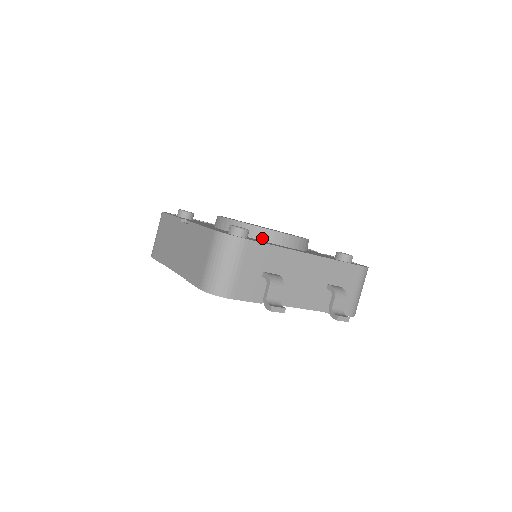
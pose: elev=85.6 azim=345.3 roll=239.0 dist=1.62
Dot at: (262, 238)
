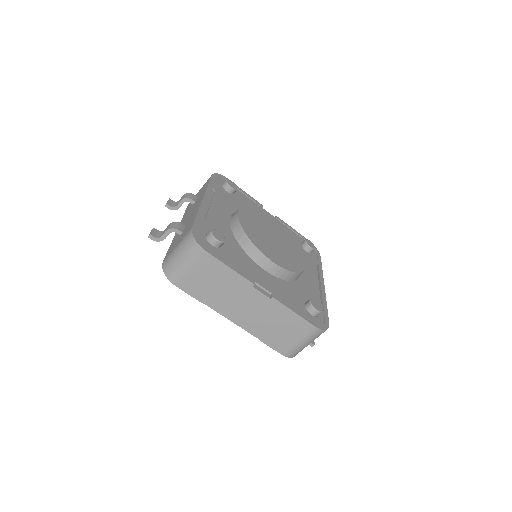
Dot at: occluded
